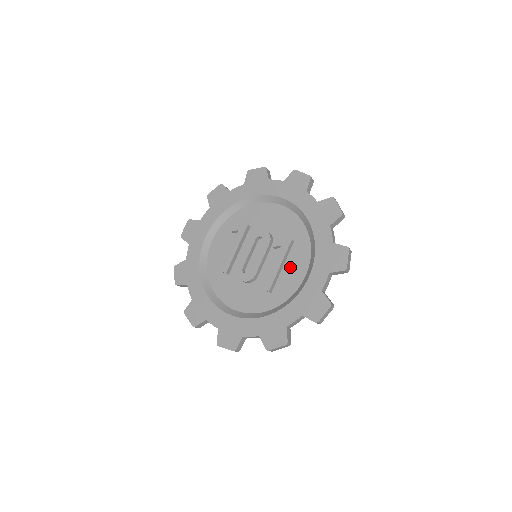
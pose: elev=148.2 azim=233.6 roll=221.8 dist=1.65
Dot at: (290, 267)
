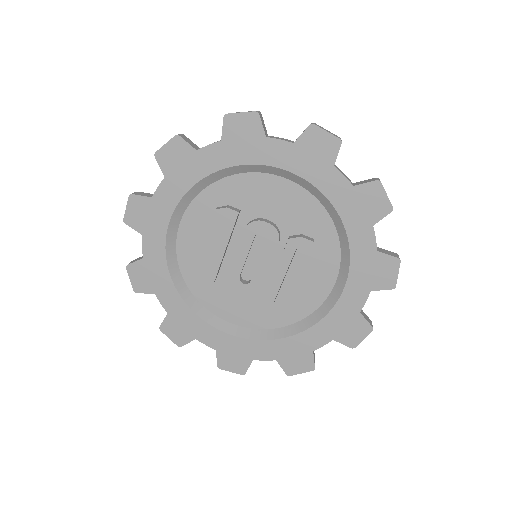
Dot at: (310, 274)
